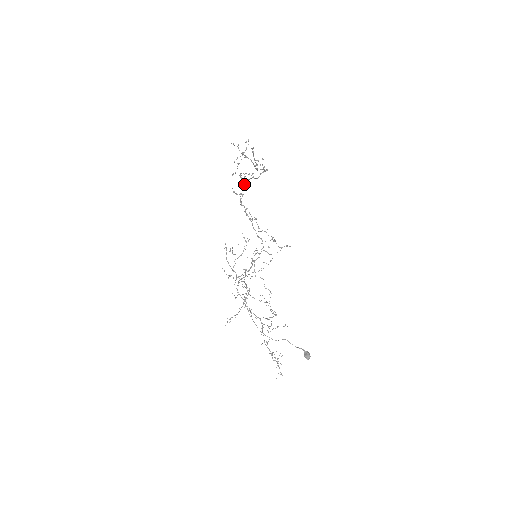
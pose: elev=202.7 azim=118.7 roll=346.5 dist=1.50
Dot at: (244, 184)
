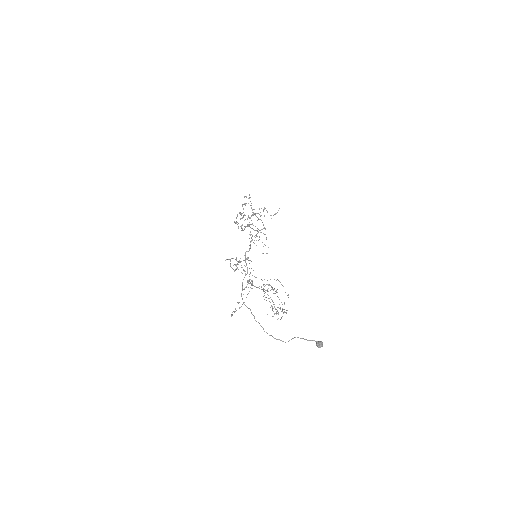
Dot at: (245, 227)
